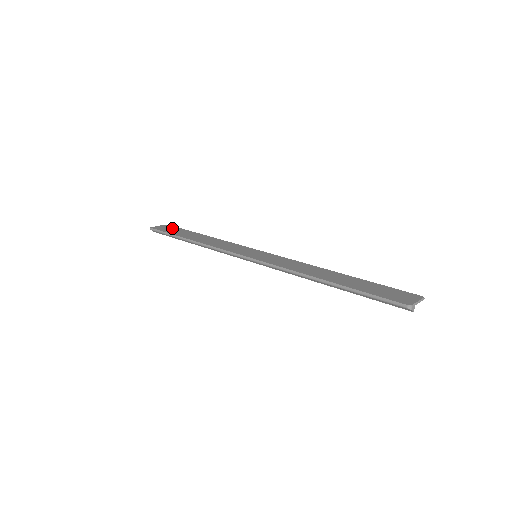
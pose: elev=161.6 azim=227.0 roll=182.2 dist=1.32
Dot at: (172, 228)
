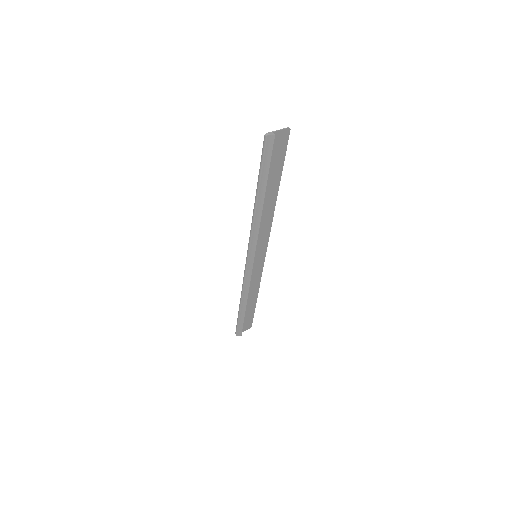
Dot at: (247, 321)
